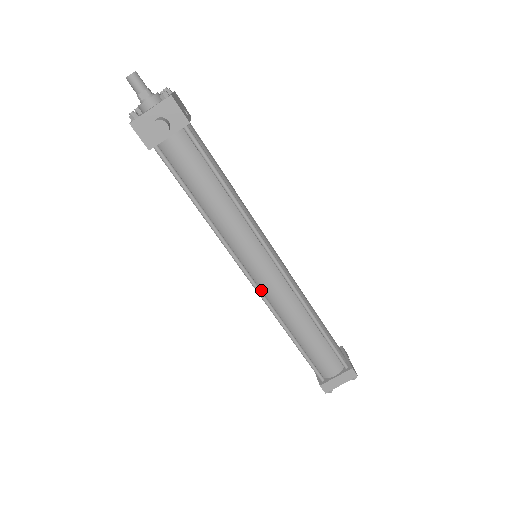
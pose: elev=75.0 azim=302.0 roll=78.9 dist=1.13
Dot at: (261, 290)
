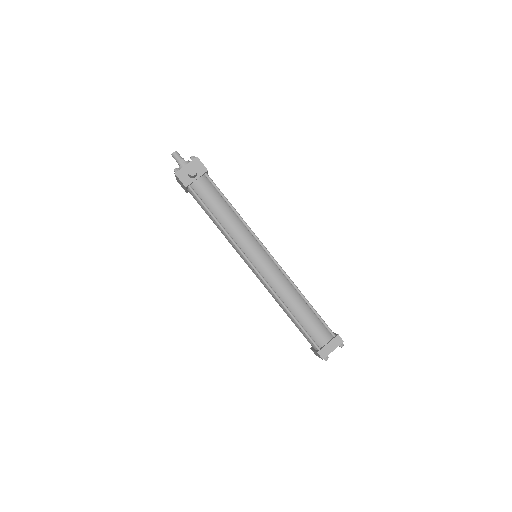
Dot at: (262, 276)
